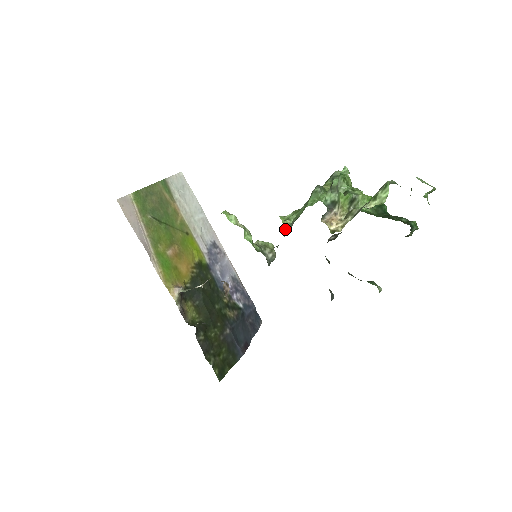
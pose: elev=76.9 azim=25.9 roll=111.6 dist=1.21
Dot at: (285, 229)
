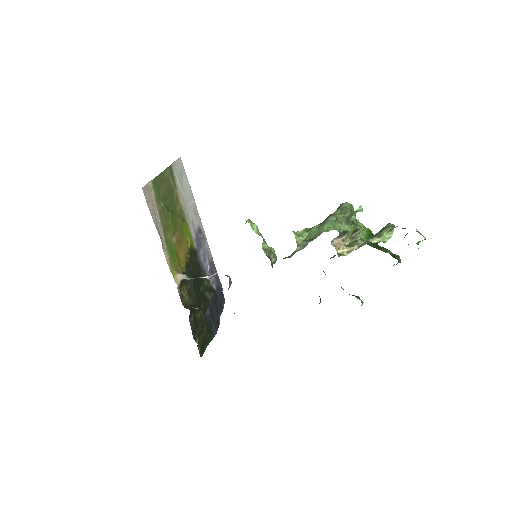
Dot at: (297, 244)
